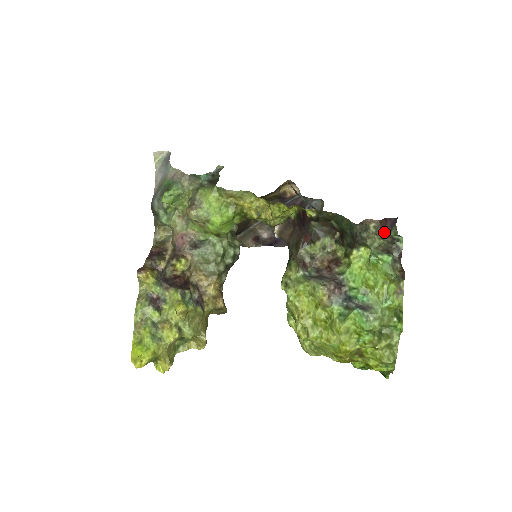
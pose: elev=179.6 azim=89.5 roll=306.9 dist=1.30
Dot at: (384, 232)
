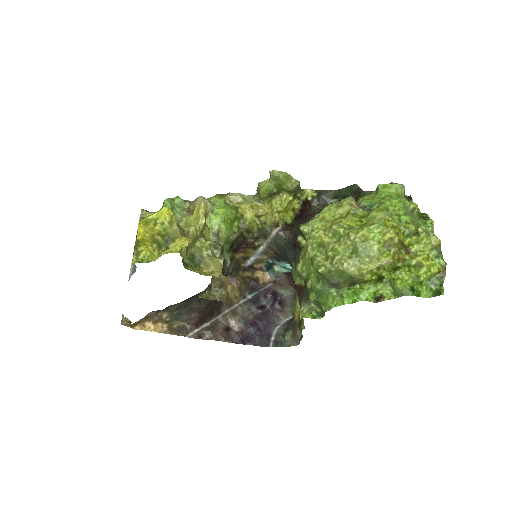
Dot at: occluded
